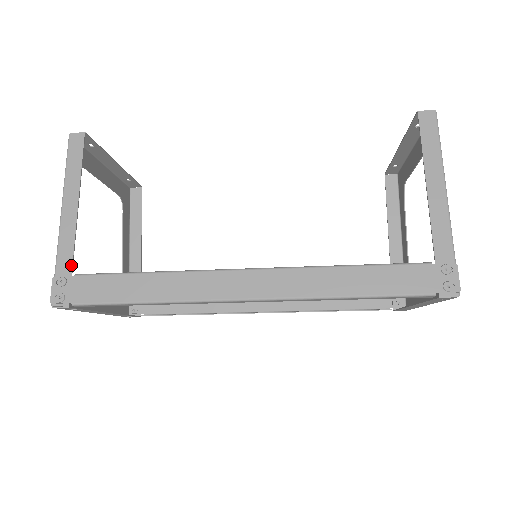
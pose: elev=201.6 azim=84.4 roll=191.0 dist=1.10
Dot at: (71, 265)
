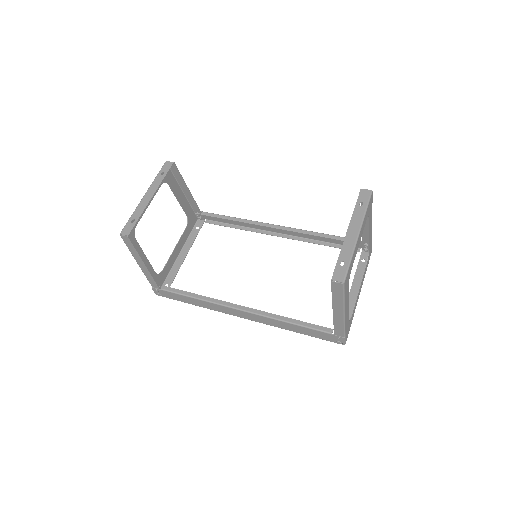
Dot at: (157, 286)
